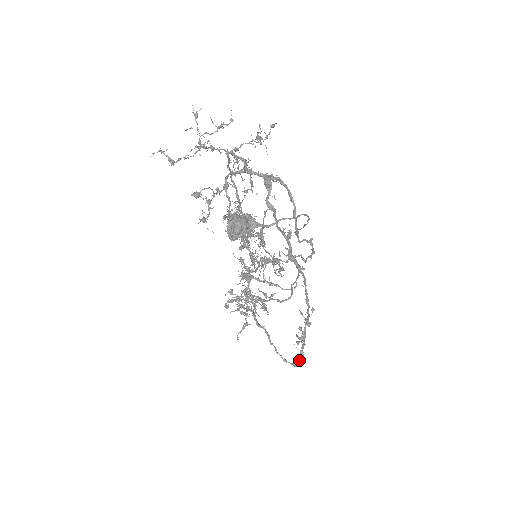
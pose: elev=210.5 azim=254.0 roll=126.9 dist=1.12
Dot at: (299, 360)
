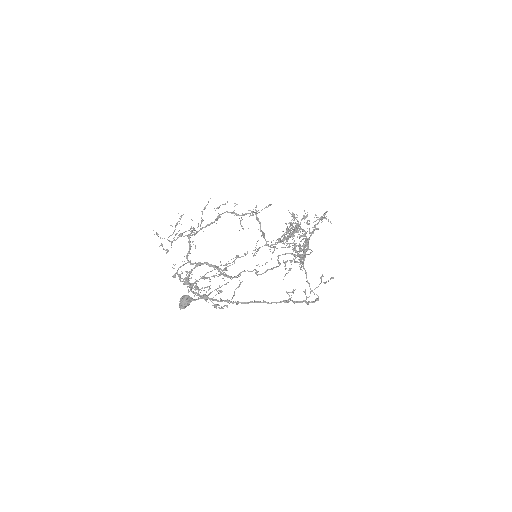
Dot at: (312, 302)
